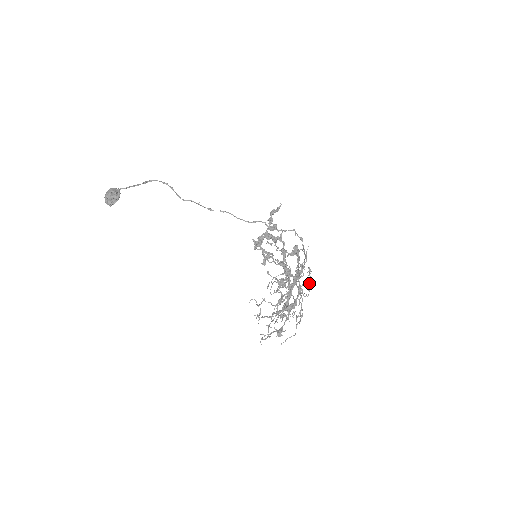
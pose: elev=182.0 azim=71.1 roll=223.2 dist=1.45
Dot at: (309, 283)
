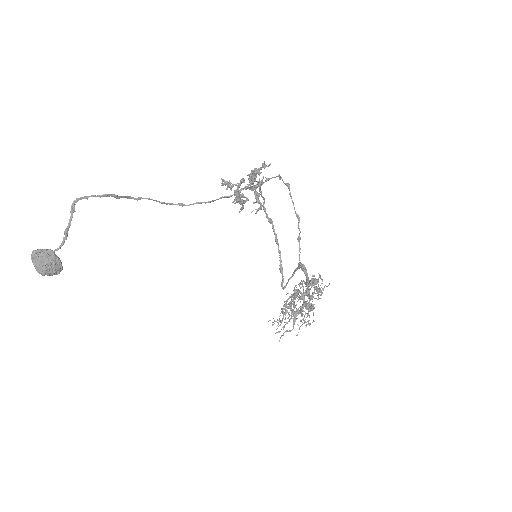
Dot at: occluded
